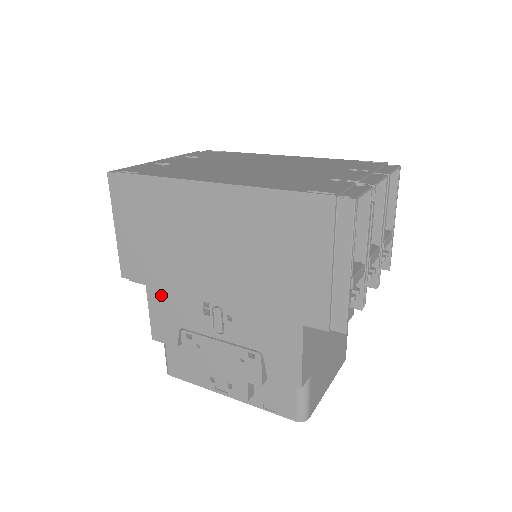
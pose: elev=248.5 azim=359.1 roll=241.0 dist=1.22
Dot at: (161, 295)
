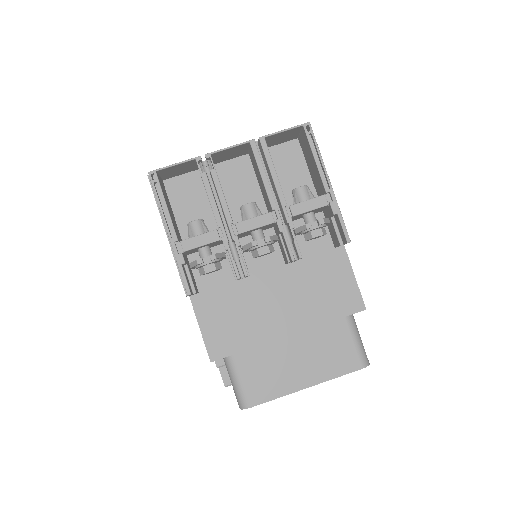
Dot at: occluded
